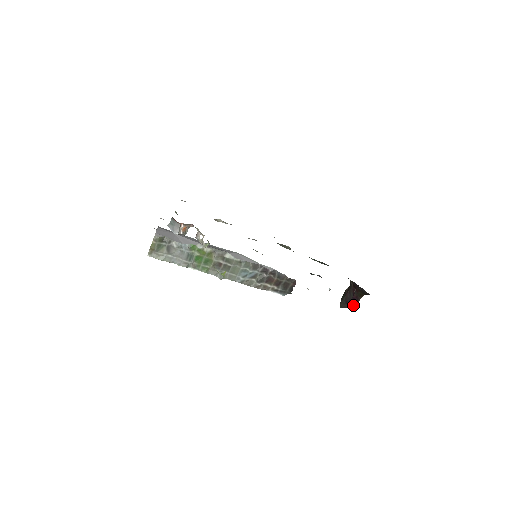
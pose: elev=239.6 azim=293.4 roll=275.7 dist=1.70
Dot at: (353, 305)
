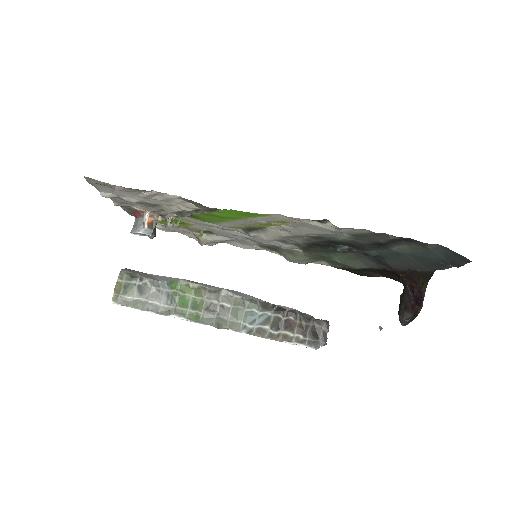
Dot at: (418, 307)
